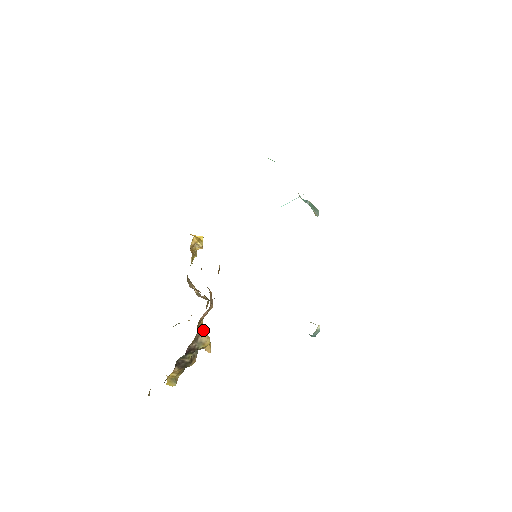
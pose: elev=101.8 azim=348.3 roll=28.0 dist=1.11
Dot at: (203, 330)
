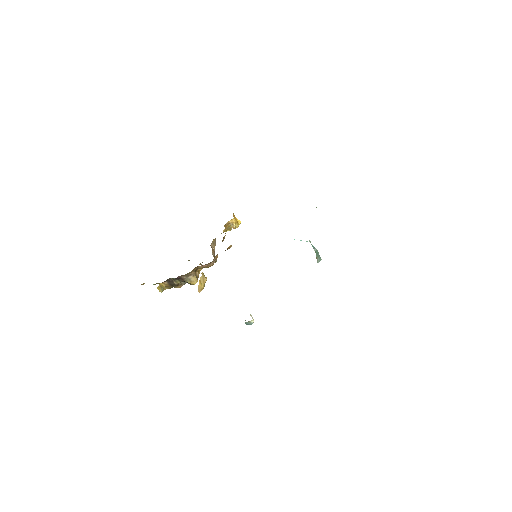
Dot at: (198, 274)
